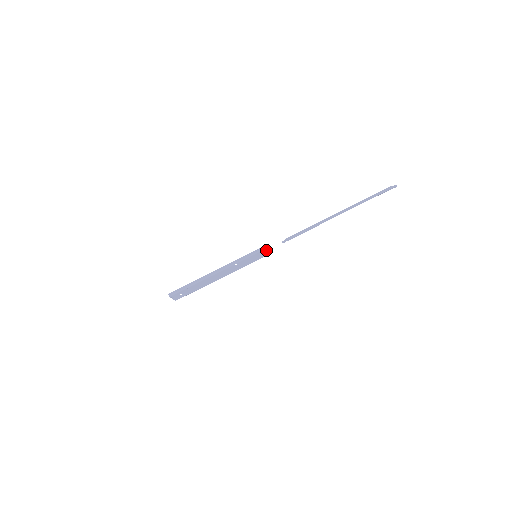
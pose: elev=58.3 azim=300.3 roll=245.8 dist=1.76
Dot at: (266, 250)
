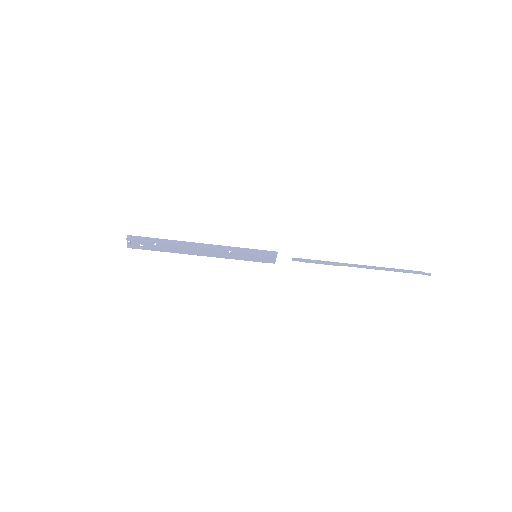
Dot at: (272, 257)
